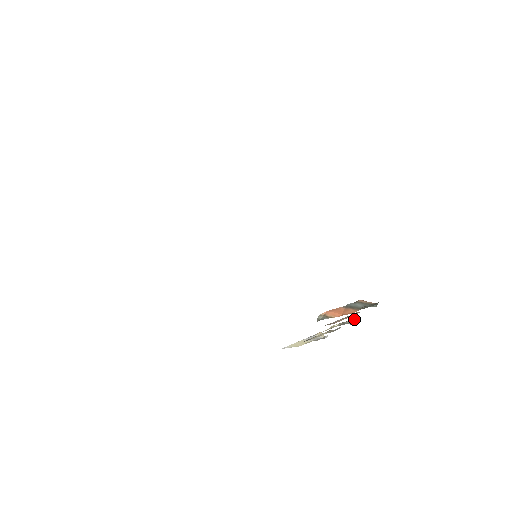
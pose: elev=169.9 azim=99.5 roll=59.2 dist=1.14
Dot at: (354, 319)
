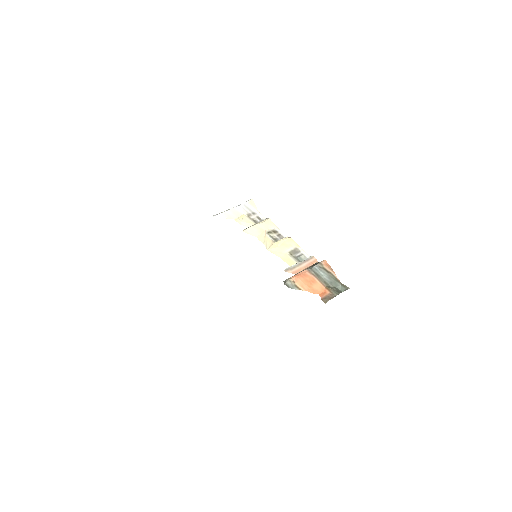
Dot at: (307, 256)
